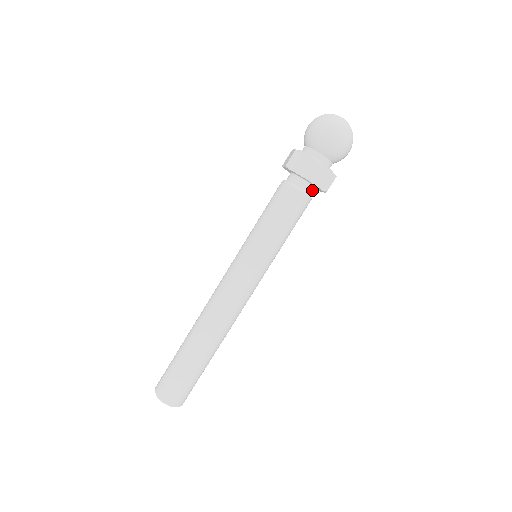
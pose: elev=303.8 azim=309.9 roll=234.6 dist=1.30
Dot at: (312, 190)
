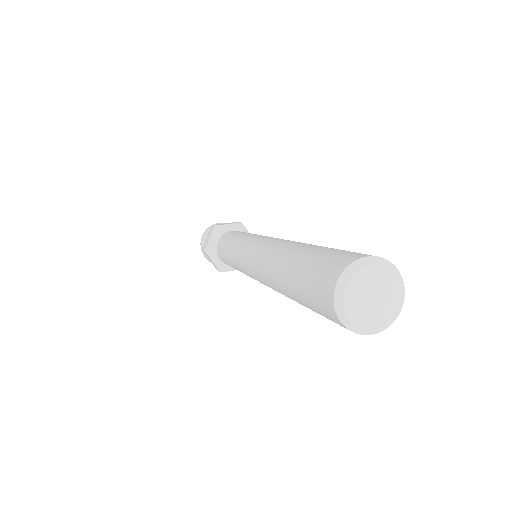
Dot at: occluded
